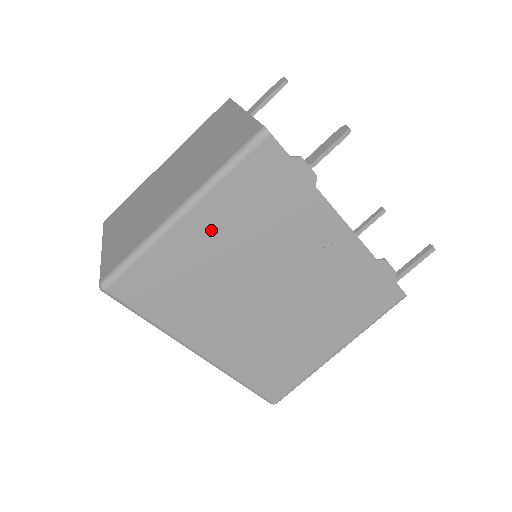
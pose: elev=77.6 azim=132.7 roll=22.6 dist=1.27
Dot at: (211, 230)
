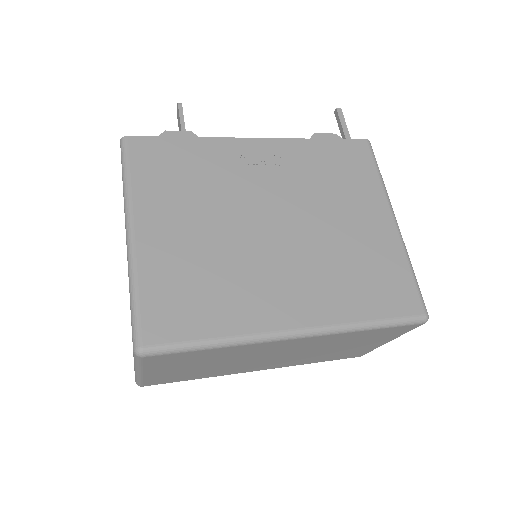
Dot at: (166, 224)
